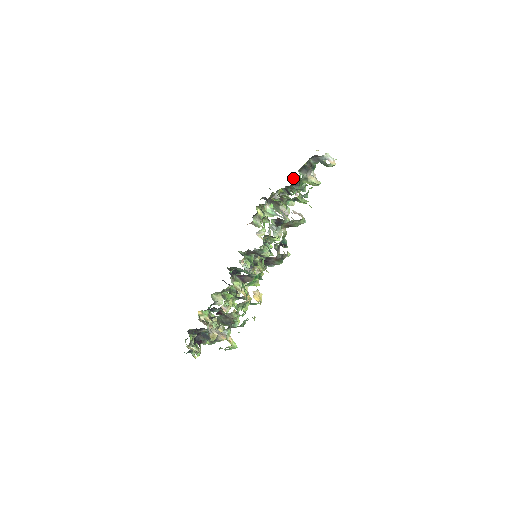
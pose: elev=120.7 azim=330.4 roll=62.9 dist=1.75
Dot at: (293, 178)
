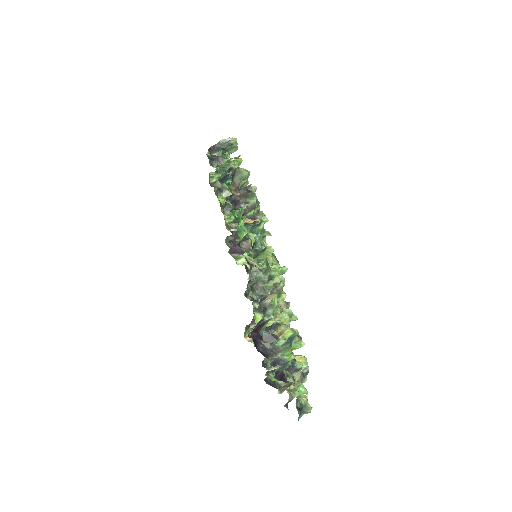
Dot at: occluded
